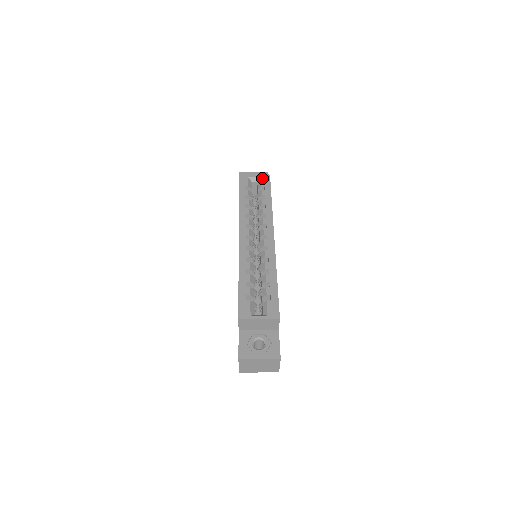
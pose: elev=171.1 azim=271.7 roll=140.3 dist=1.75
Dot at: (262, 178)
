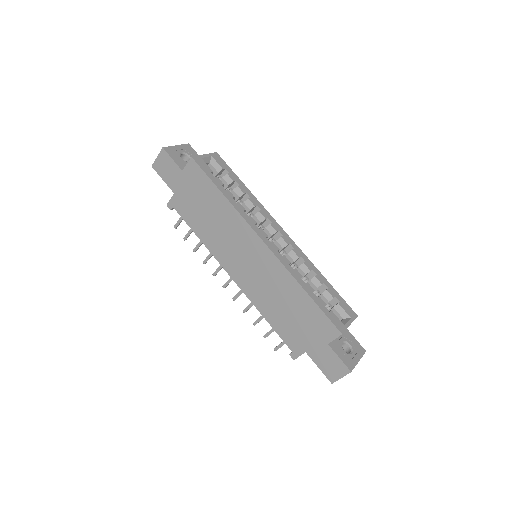
Dot at: (214, 157)
